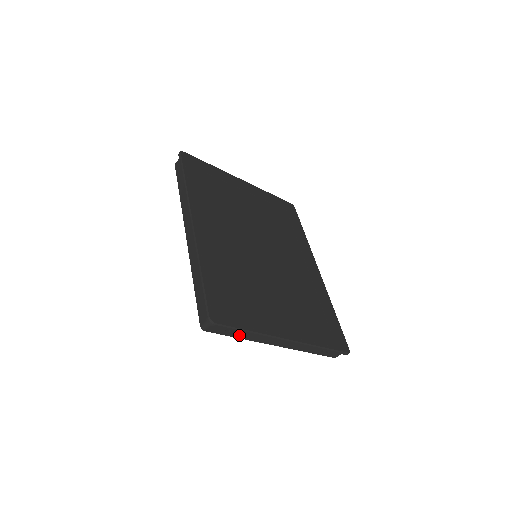
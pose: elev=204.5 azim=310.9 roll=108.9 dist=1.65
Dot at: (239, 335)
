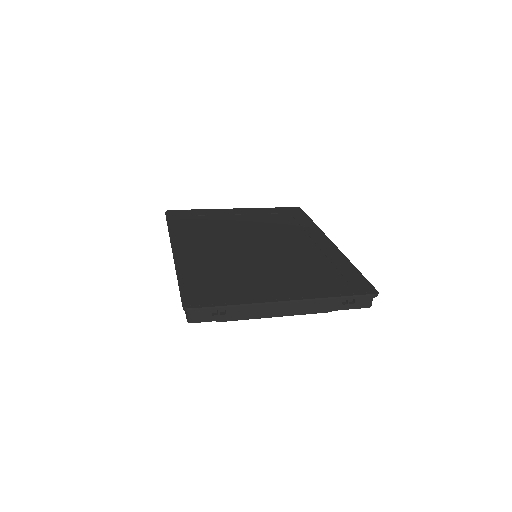
Dot at: (231, 316)
